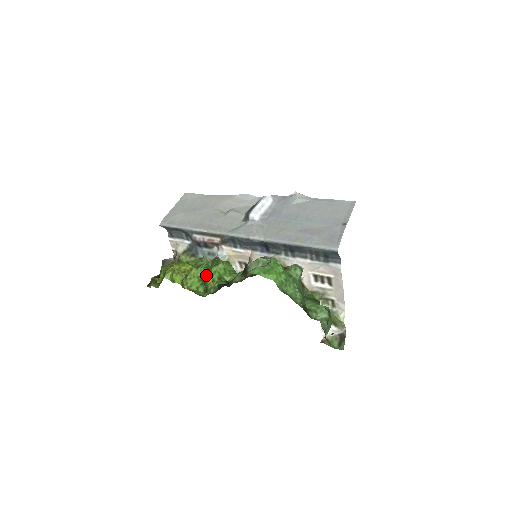
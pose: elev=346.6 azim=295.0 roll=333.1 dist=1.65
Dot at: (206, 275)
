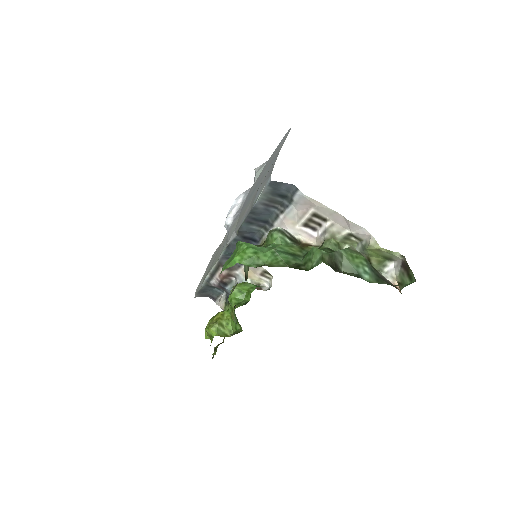
Dot at: (234, 310)
